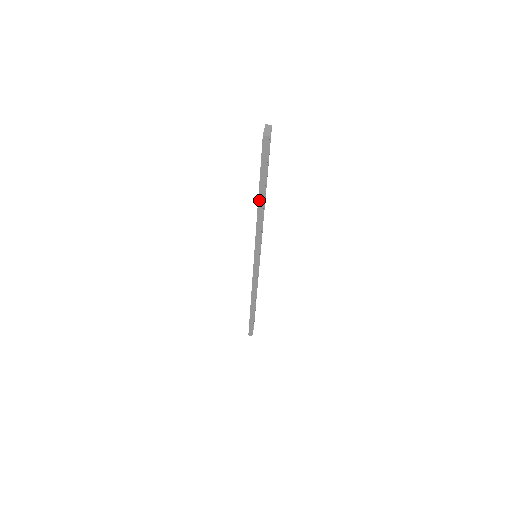
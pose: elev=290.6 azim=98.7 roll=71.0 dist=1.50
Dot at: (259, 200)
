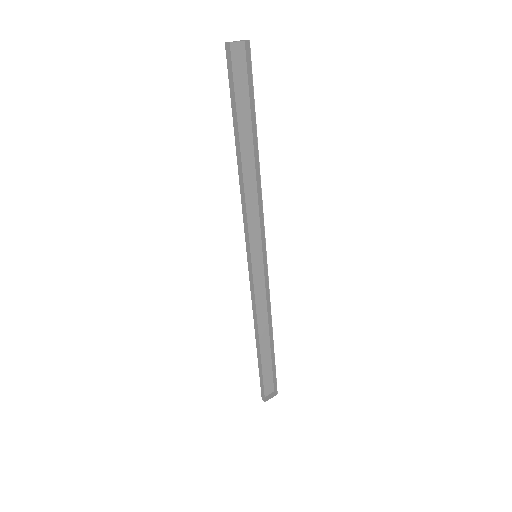
Dot at: (237, 150)
